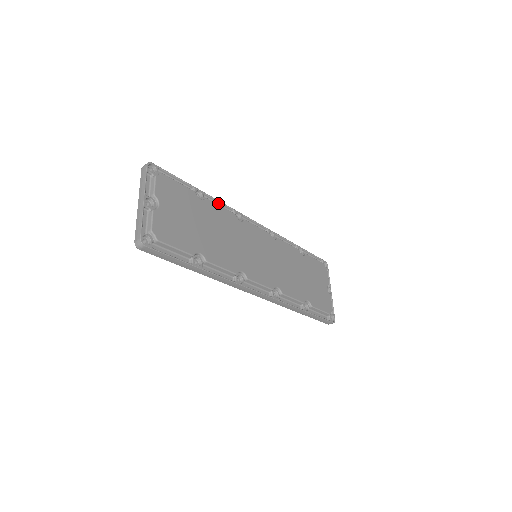
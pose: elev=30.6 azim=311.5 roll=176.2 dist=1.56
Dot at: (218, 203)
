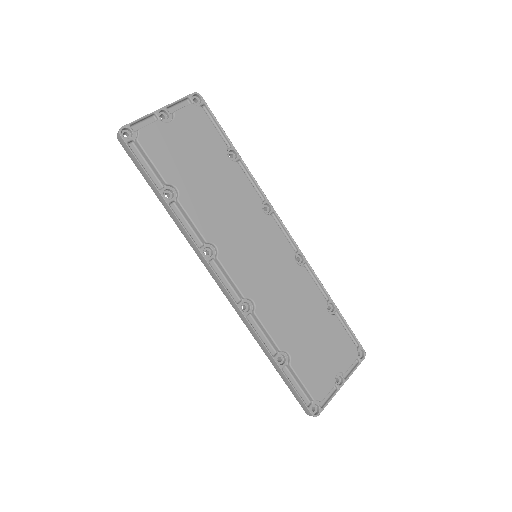
Dot at: (253, 180)
